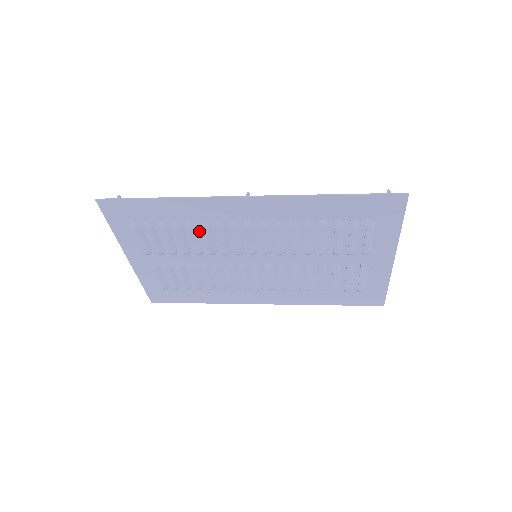
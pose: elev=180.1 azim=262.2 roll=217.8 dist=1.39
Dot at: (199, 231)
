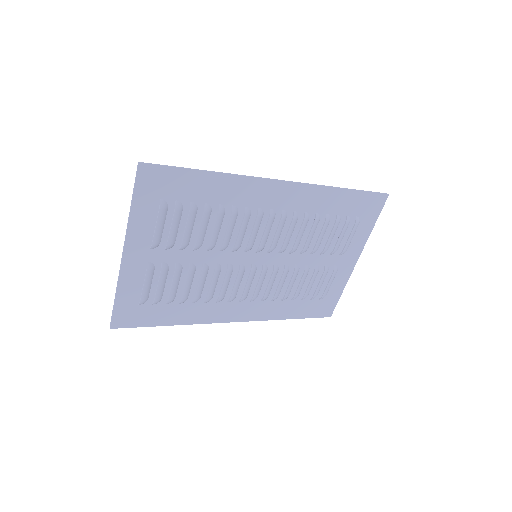
Dot at: (224, 218)
